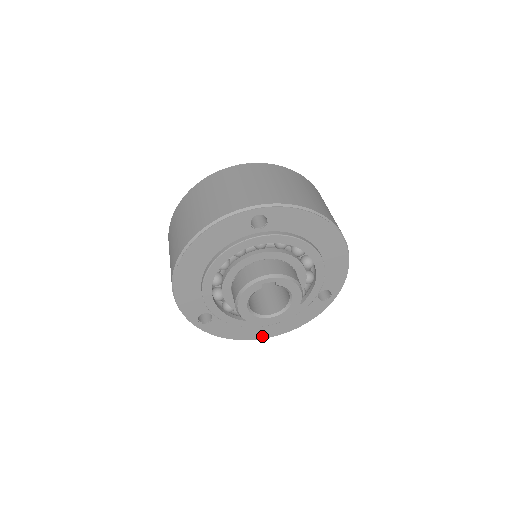
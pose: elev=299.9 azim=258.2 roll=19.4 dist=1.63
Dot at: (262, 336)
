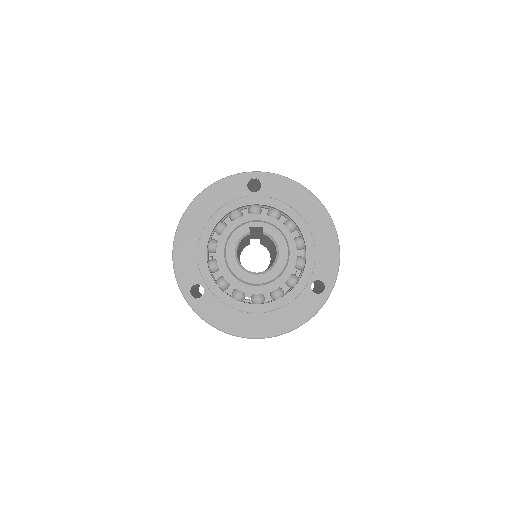
Dot at: (253, 334)
